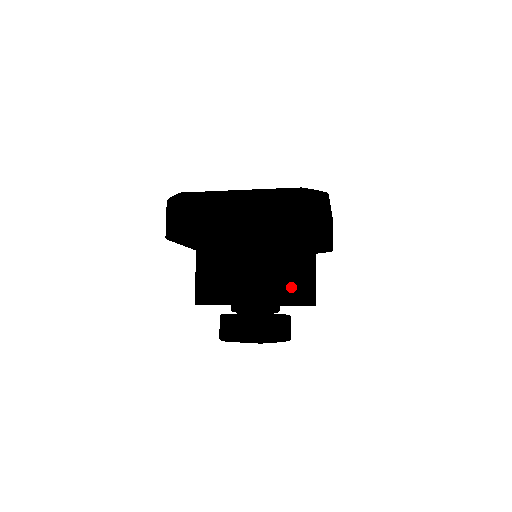
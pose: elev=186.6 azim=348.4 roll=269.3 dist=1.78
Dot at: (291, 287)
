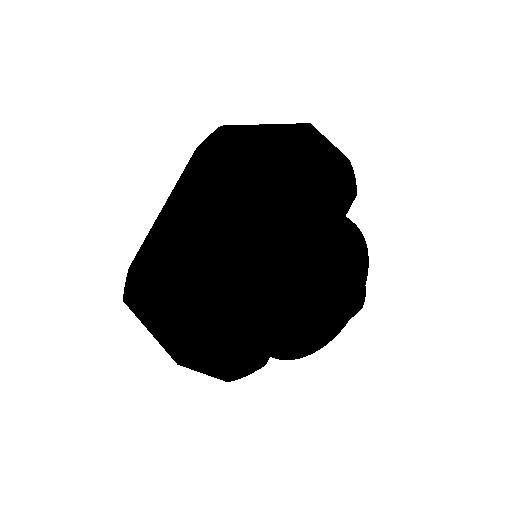
Dot at: (354, 238)
